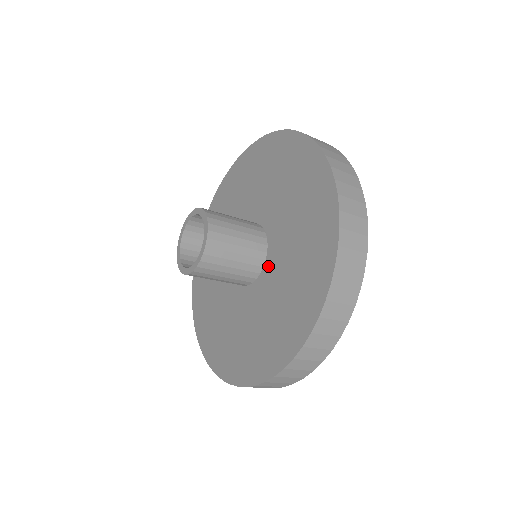
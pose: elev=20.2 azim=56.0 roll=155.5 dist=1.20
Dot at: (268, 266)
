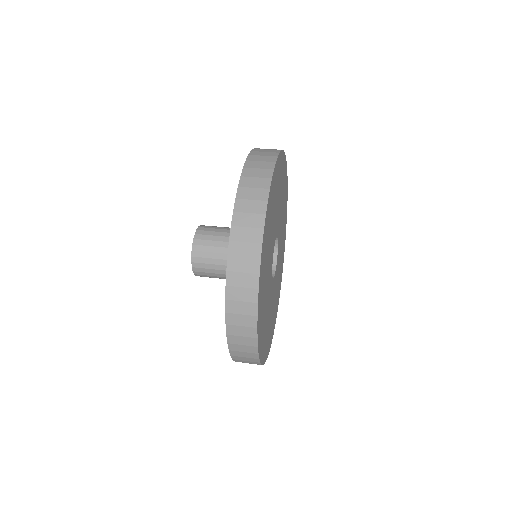
Dot at: occluded
